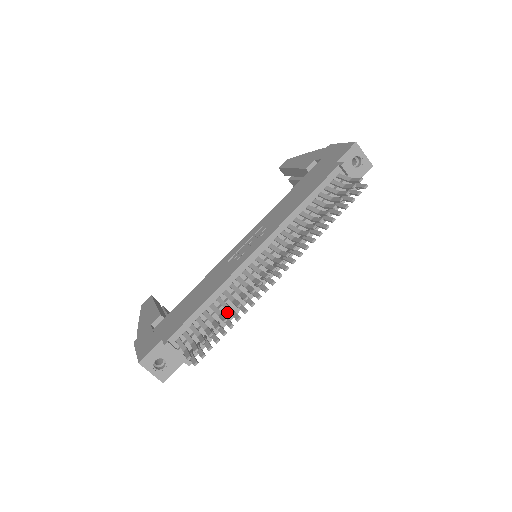
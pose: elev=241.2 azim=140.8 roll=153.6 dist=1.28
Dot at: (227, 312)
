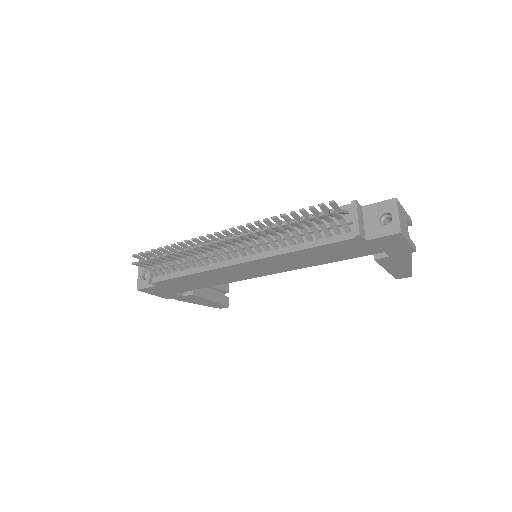
Dot at: (193, 266)
